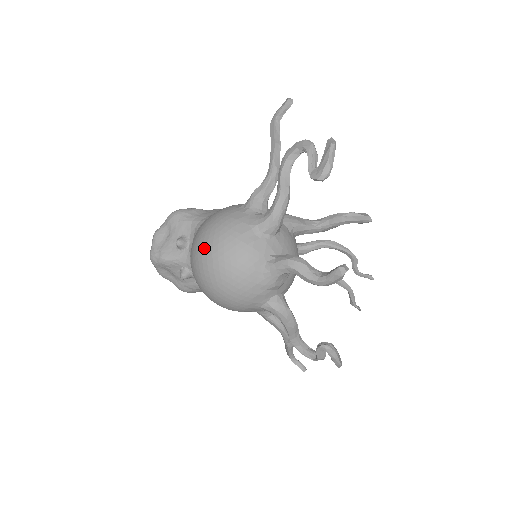
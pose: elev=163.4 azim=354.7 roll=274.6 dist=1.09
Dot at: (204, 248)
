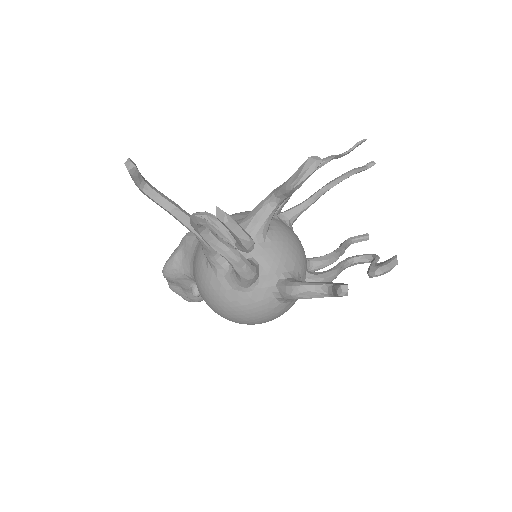
Dot at: occluded
